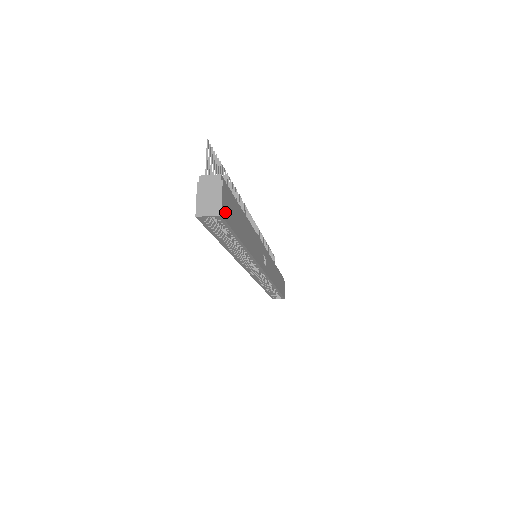
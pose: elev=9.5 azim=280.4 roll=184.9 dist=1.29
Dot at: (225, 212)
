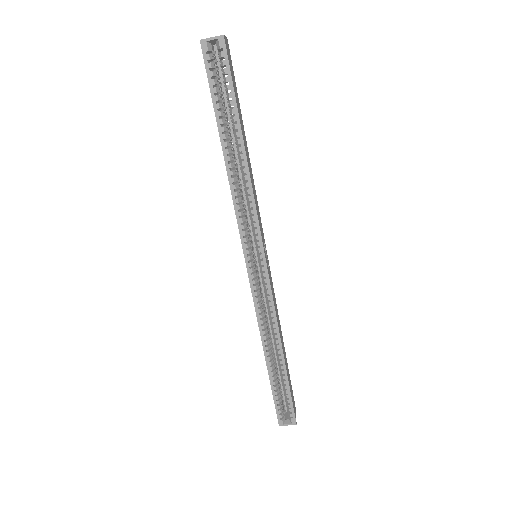
Dot at: (227, 51)
